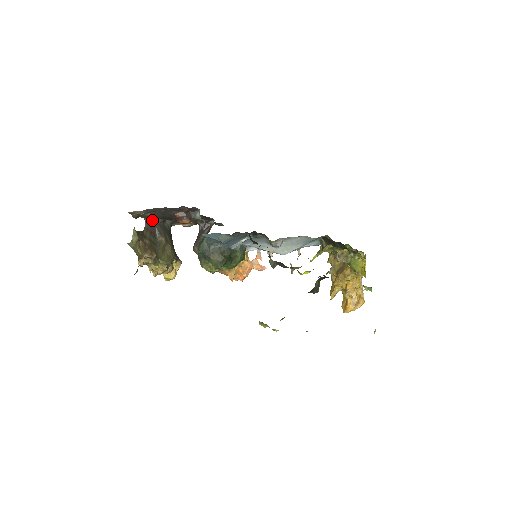
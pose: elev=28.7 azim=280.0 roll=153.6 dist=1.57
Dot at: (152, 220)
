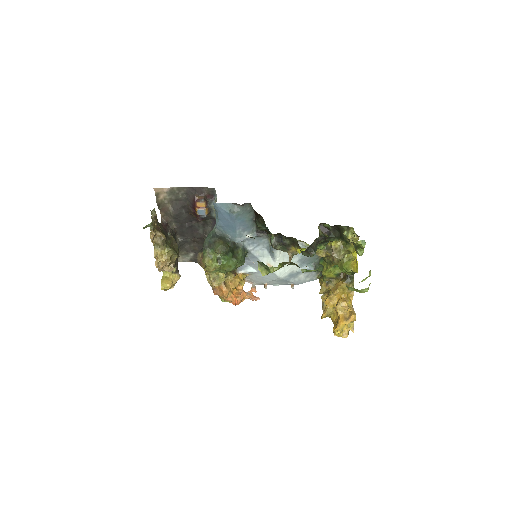
Dot at: (168, 221)
